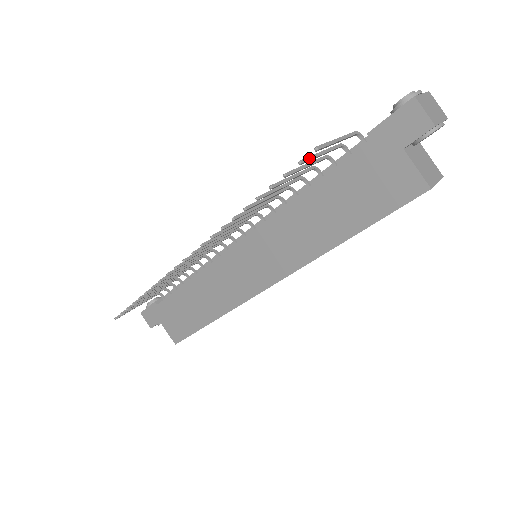
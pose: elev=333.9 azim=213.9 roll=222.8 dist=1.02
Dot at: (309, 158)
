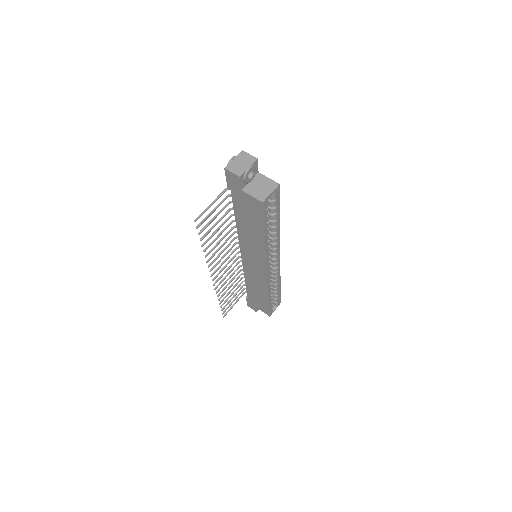
Dot at: (202, 221)
